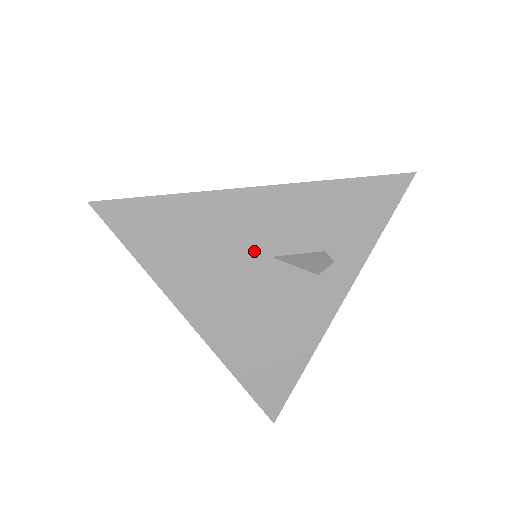
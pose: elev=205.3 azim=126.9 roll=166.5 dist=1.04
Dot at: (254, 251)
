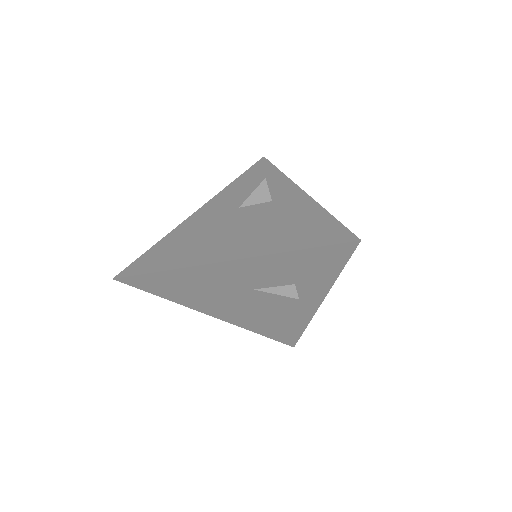
Dot at: (239, 288)
